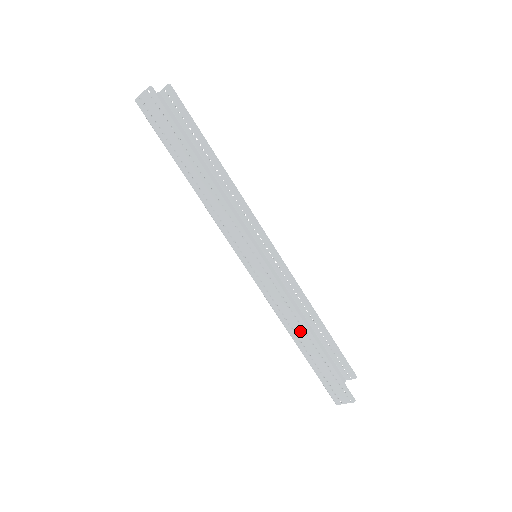
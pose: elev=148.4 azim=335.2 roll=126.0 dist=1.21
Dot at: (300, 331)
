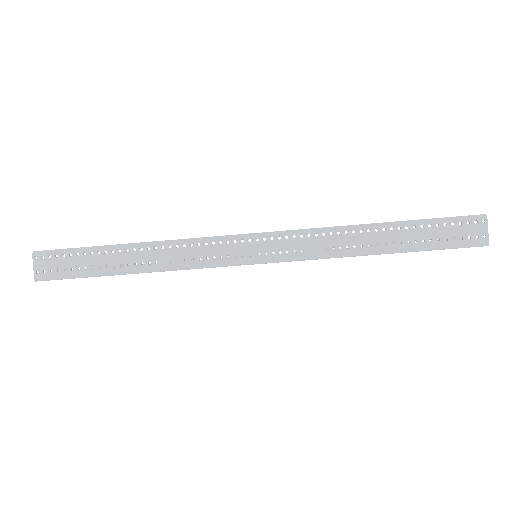
Dot at: (361, 237)
